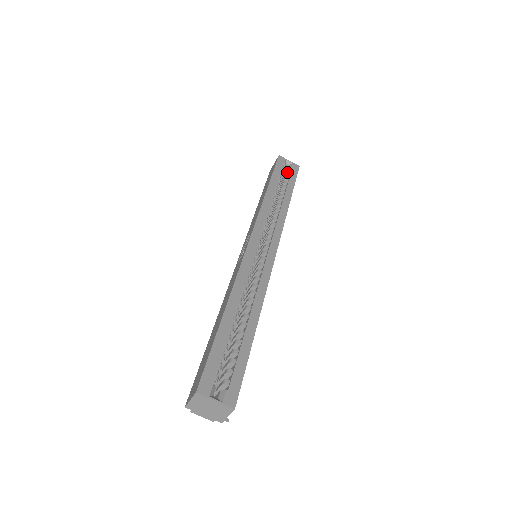
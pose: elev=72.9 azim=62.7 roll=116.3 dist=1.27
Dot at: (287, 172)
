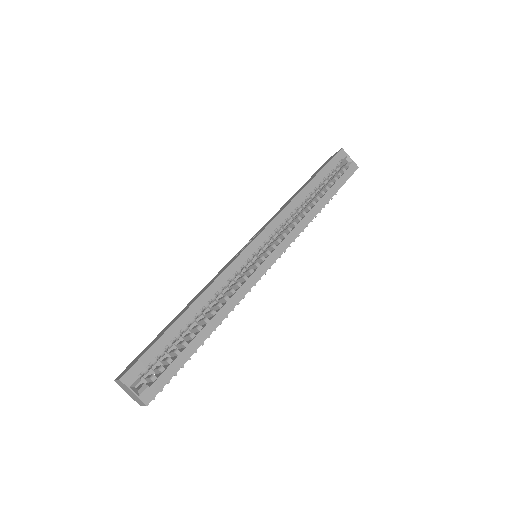
Dot at: (341, 170)
